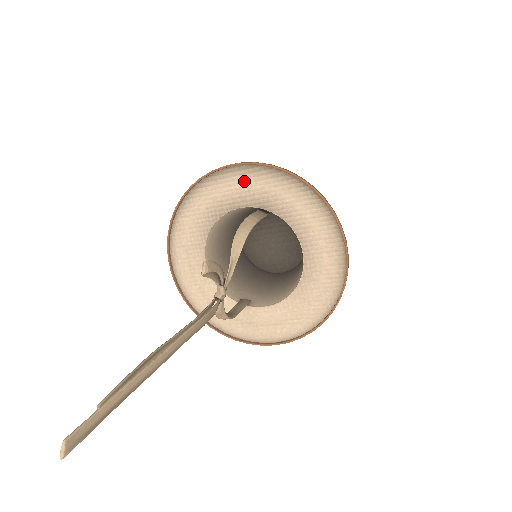
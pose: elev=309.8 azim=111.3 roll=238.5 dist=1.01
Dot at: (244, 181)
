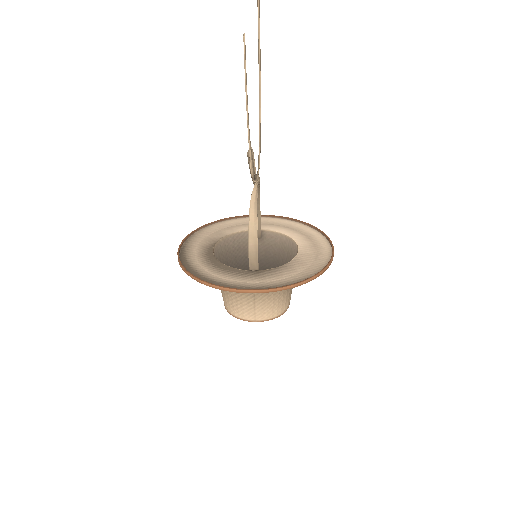
Dot at: (240, 224)
